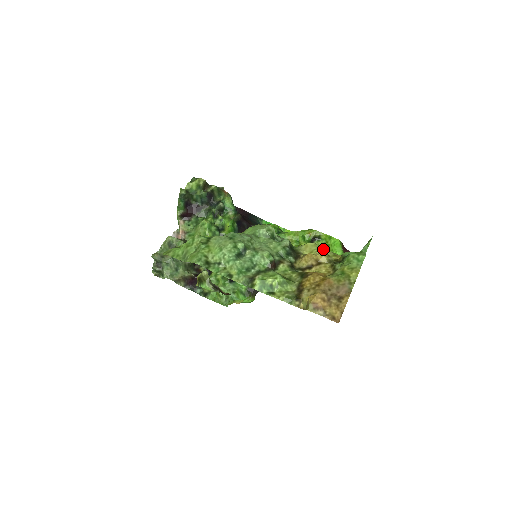
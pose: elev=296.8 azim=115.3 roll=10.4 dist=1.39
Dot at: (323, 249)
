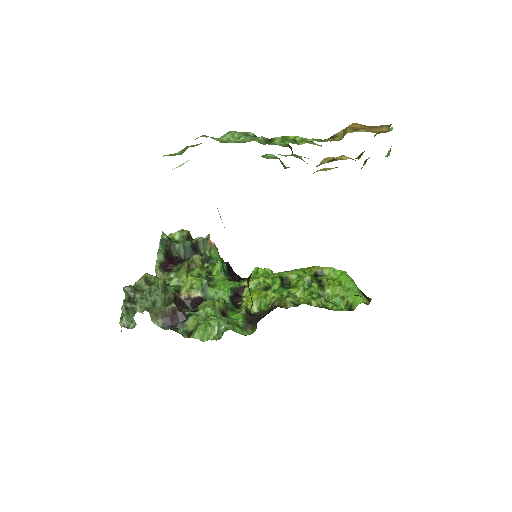
Dot at: occluded
